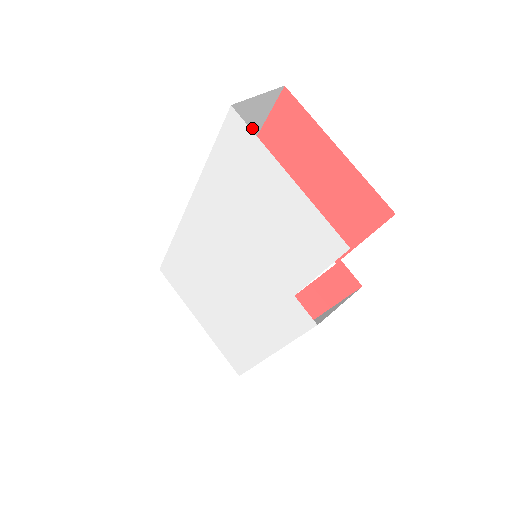
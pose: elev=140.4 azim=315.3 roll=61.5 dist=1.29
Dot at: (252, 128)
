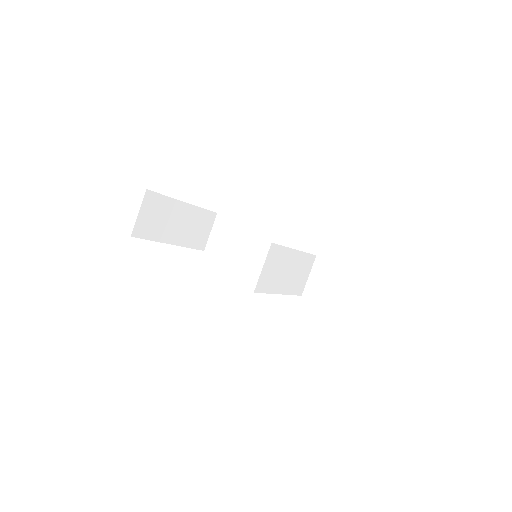
Dot at: occluded
